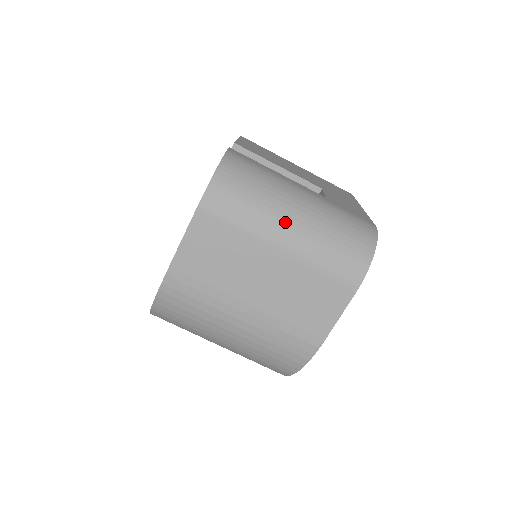
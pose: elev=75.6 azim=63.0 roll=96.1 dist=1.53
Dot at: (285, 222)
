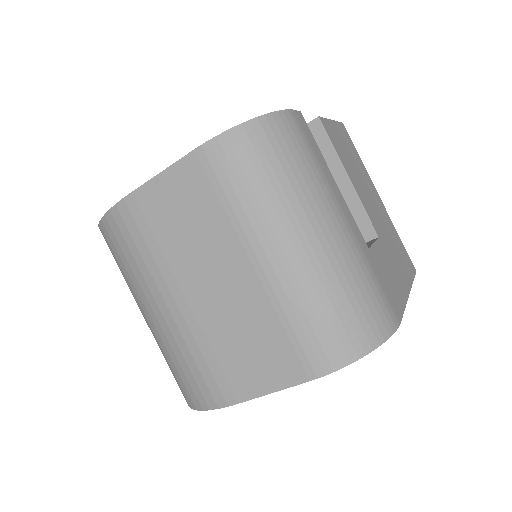
Dot at: (288, 236)
